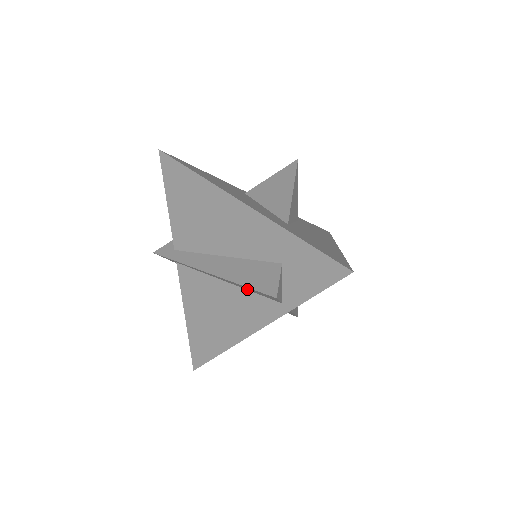
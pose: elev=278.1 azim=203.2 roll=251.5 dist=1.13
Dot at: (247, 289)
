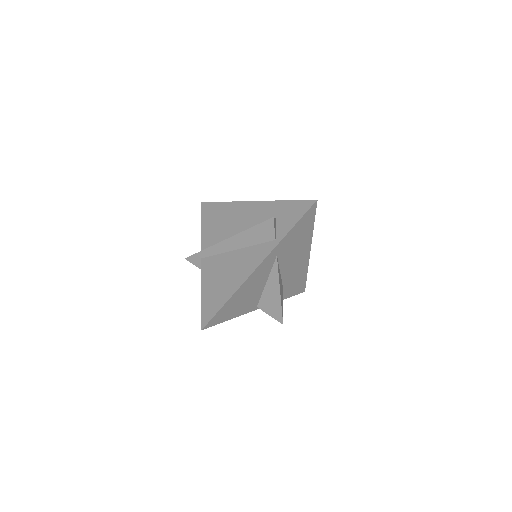
Dot at: (252, 242)
